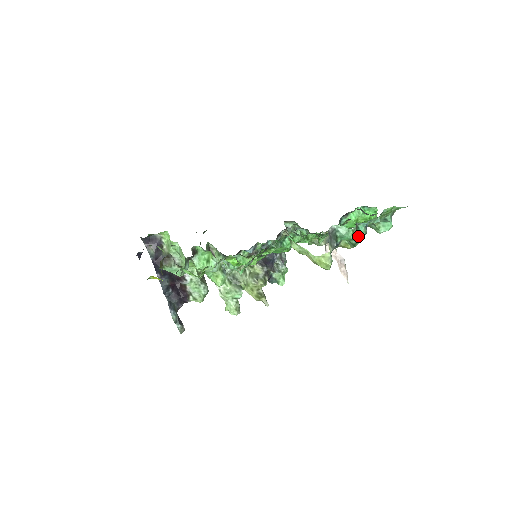
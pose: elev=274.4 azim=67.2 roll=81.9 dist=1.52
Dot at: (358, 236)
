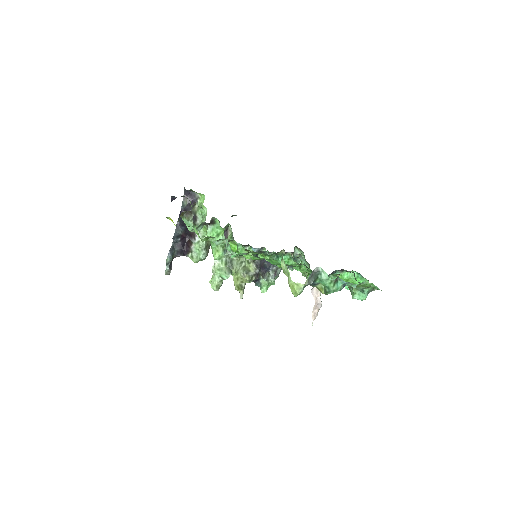
Dot at: (333, 288)
